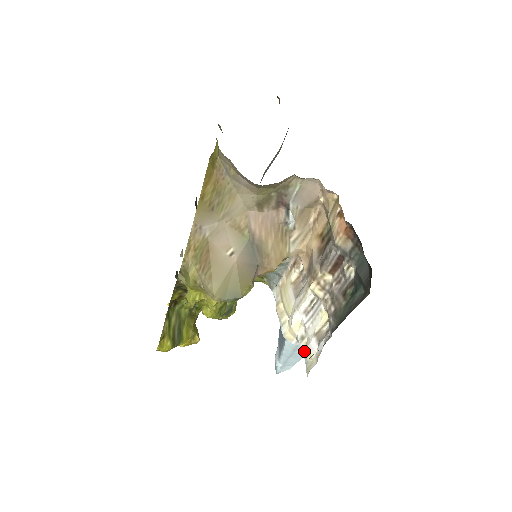
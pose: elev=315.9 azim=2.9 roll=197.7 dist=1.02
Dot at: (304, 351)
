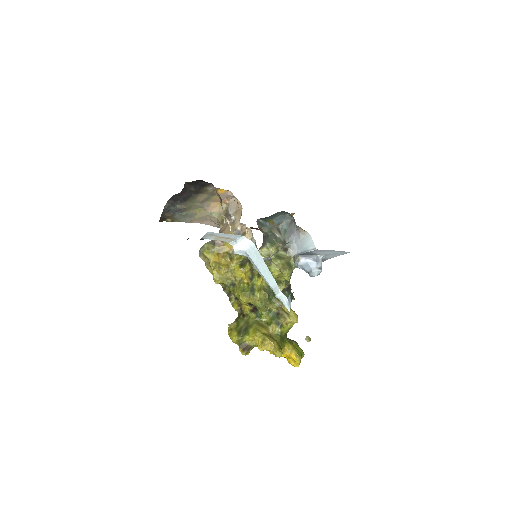
Dot at: (224, 240)
